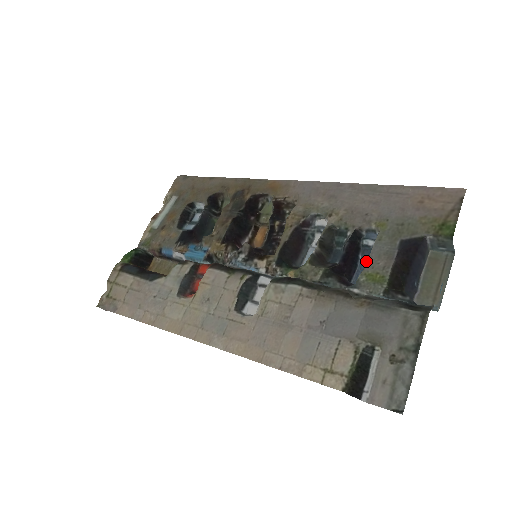
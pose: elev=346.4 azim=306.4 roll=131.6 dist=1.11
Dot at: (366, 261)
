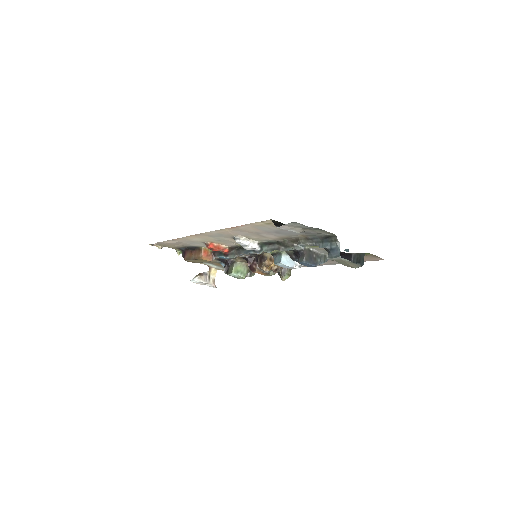
Dot at: occluded
